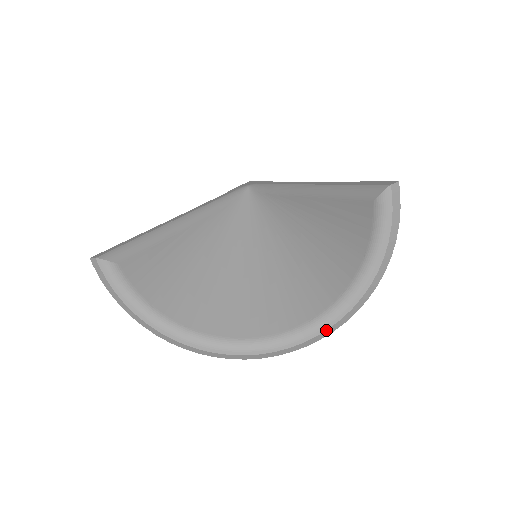
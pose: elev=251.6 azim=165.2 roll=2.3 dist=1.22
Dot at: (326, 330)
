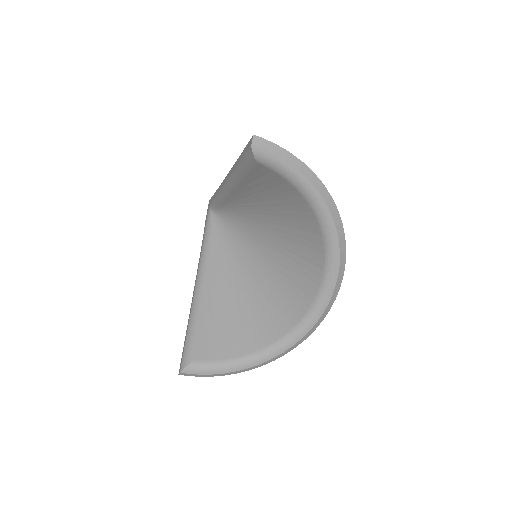
Dot at: (340, 255)
